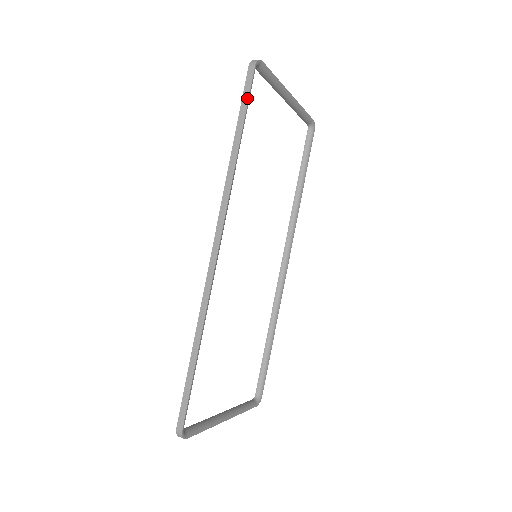
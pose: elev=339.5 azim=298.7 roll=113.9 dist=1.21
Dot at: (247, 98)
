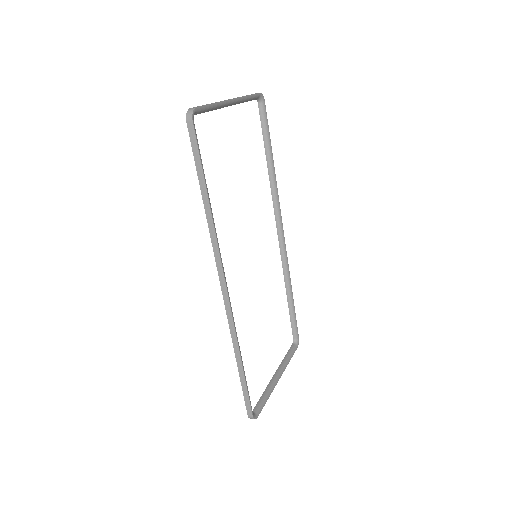
Dot at: (198, 154)
